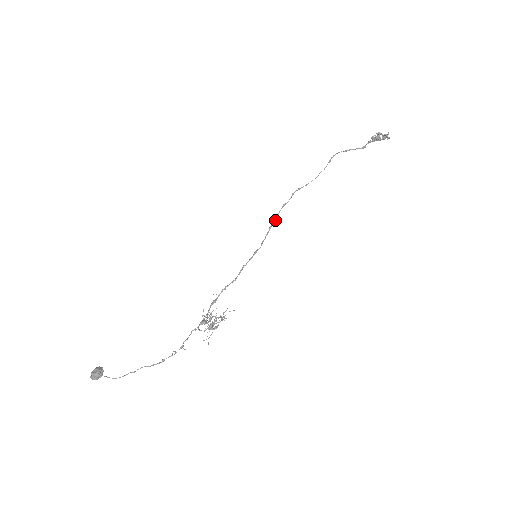
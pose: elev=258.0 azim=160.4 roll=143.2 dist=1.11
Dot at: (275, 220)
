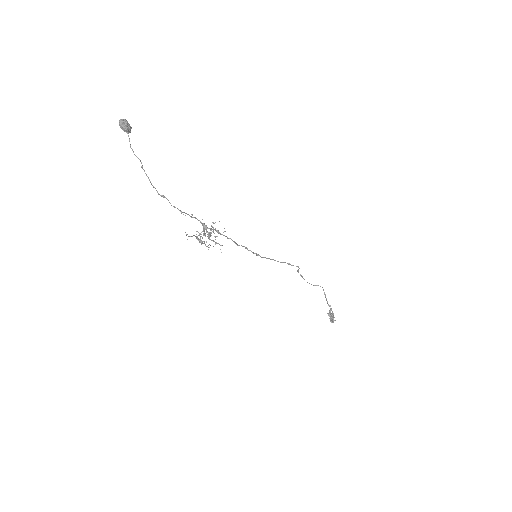
Dot at: (278, 261)
